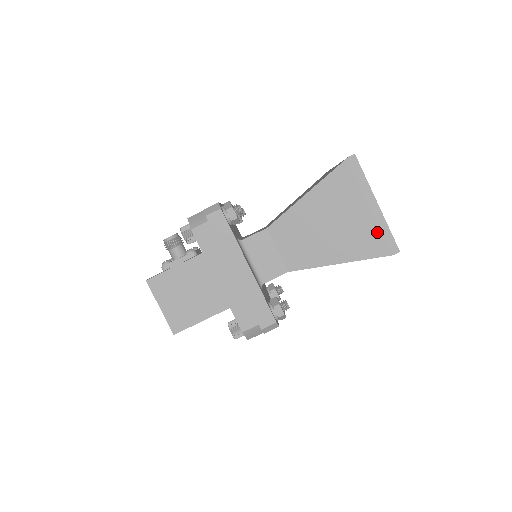
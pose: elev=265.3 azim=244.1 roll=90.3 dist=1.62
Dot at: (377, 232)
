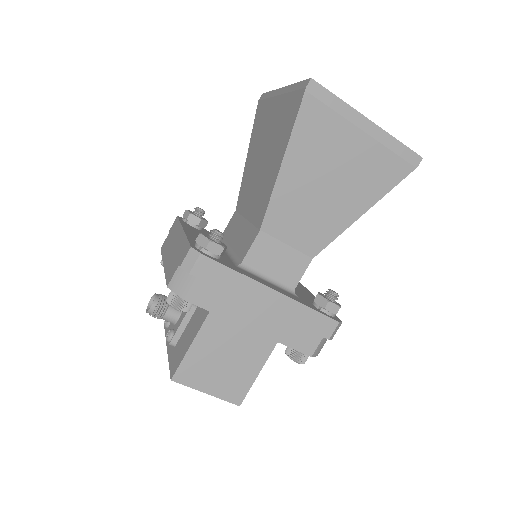
Dot at: (387, 154)
